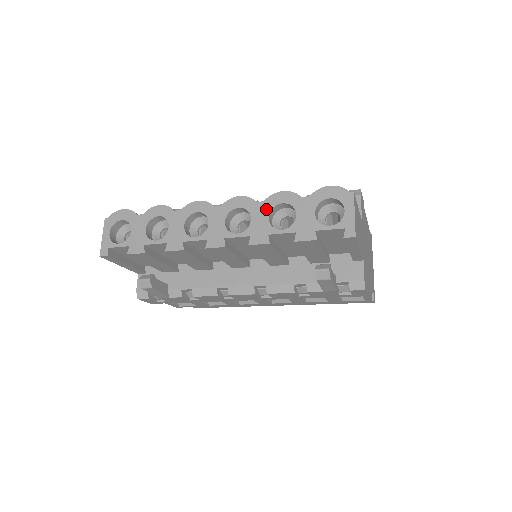
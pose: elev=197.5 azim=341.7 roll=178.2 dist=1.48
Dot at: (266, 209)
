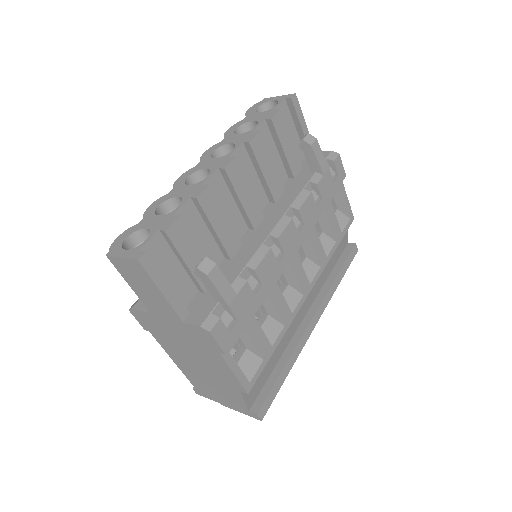
Dot at: (231, 136)
